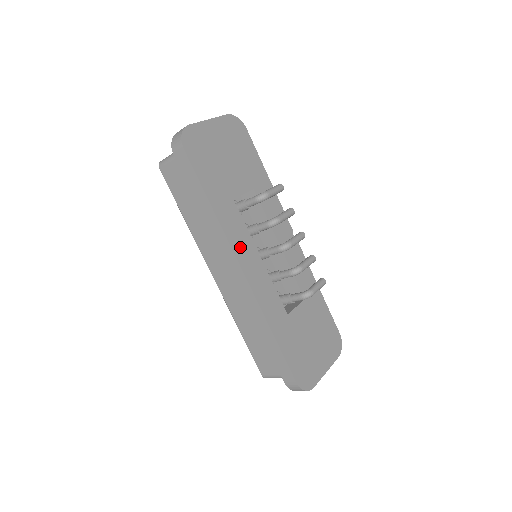
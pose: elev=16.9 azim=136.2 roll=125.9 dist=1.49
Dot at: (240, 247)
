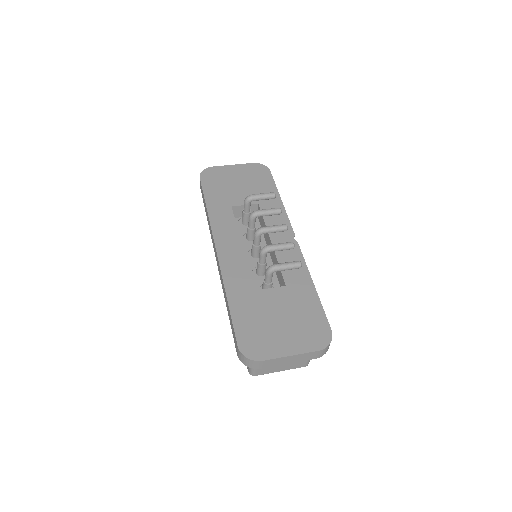
Dot at: (222, 234)
